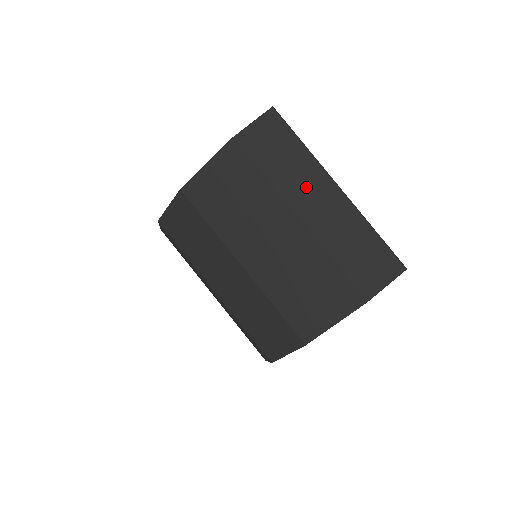
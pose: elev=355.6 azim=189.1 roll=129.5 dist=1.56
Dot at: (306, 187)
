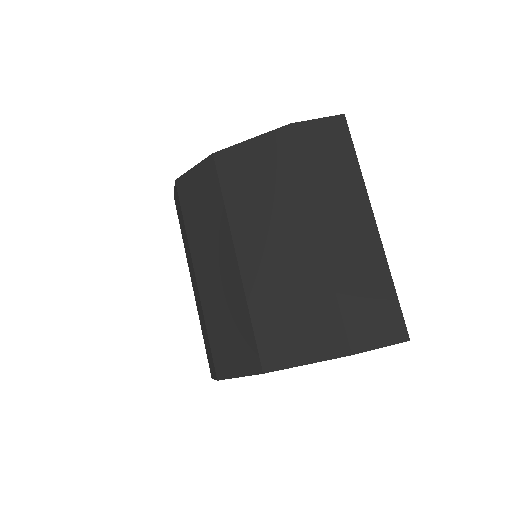
Dot at: (341, 206)
